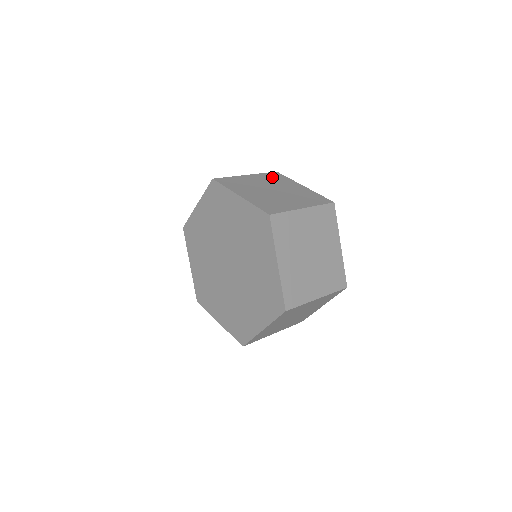
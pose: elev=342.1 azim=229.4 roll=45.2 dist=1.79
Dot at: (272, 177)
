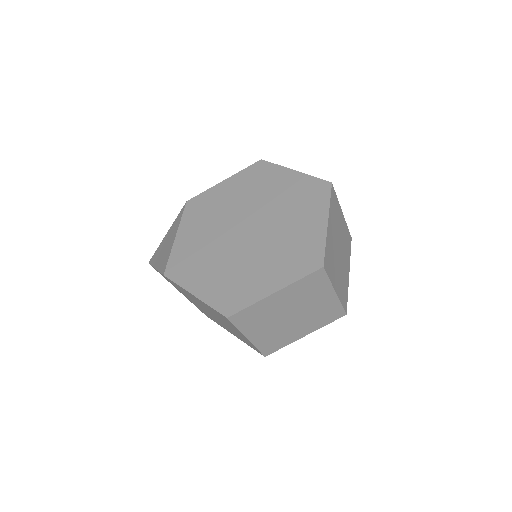
Dot at: occluded
